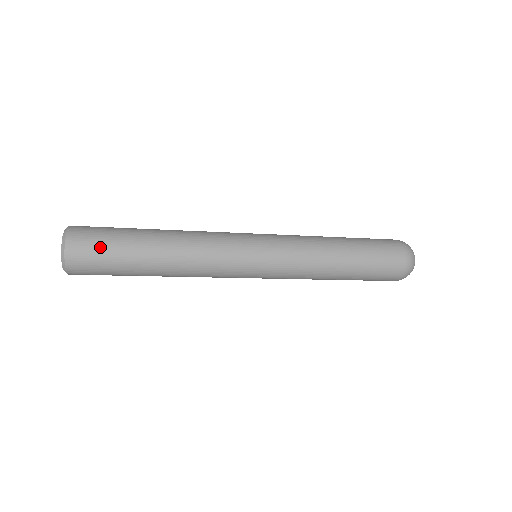
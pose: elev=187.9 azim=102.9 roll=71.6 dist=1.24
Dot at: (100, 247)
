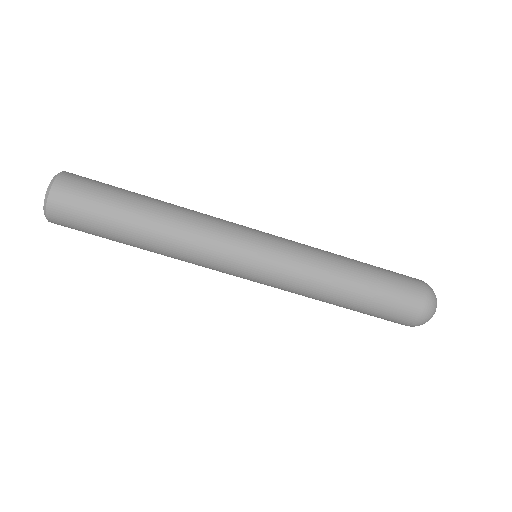
Dot at: (97, 182)
